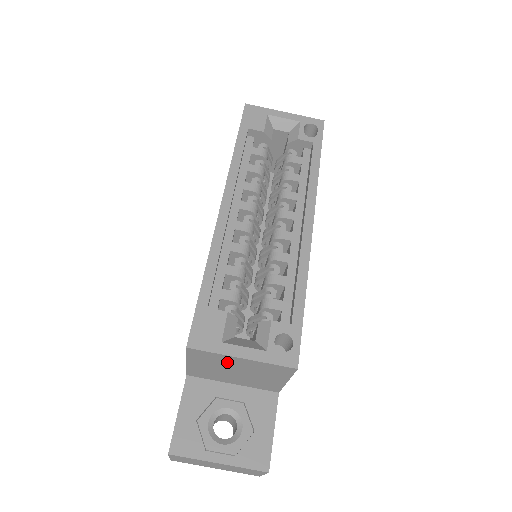
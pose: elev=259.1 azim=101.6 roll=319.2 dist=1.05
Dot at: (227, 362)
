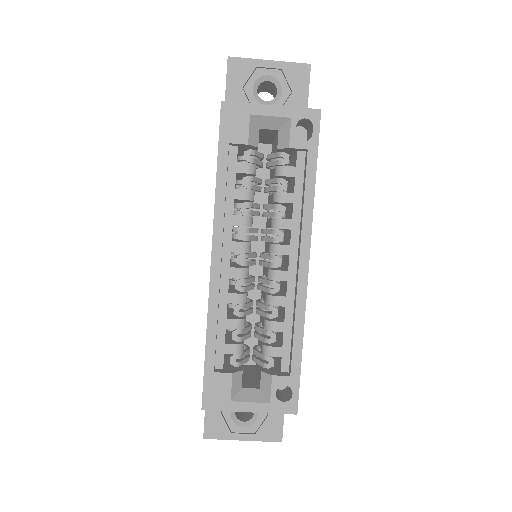
Dot at: occluded
